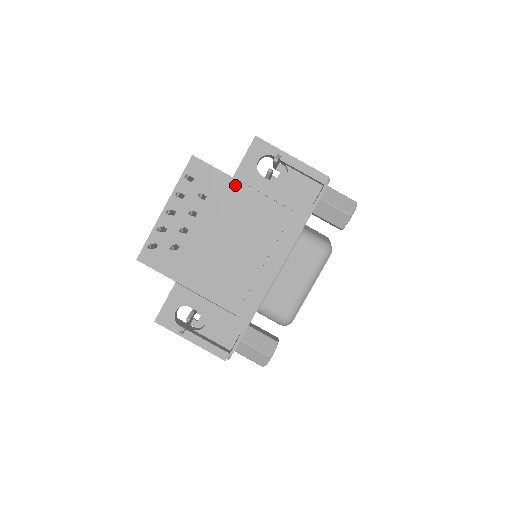
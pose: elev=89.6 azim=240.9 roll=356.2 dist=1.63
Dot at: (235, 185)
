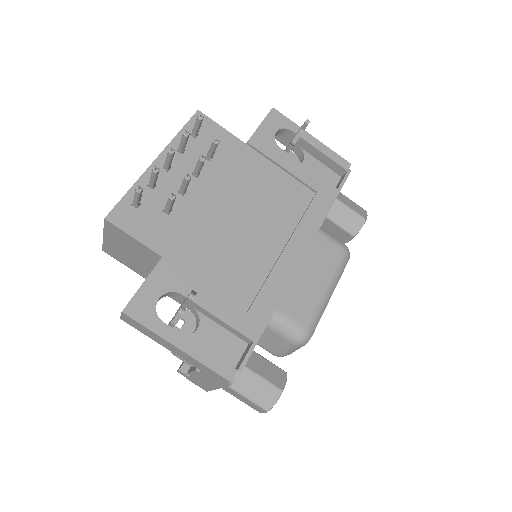
Dot at: (248, 152)
